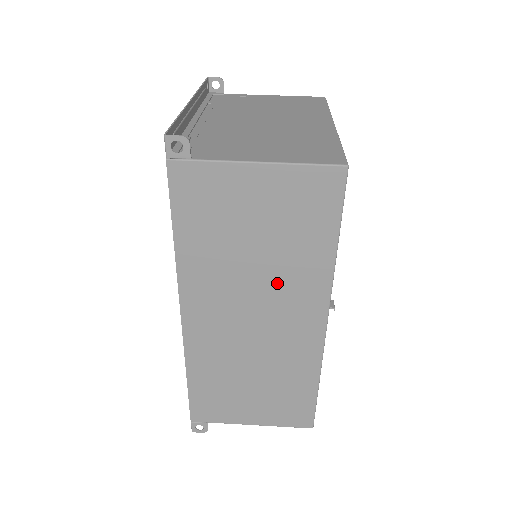
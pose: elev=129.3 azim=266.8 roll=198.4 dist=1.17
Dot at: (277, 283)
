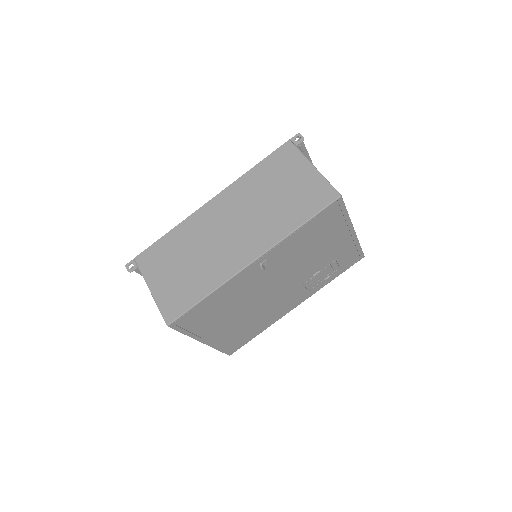
Dot at: (261, 220)
